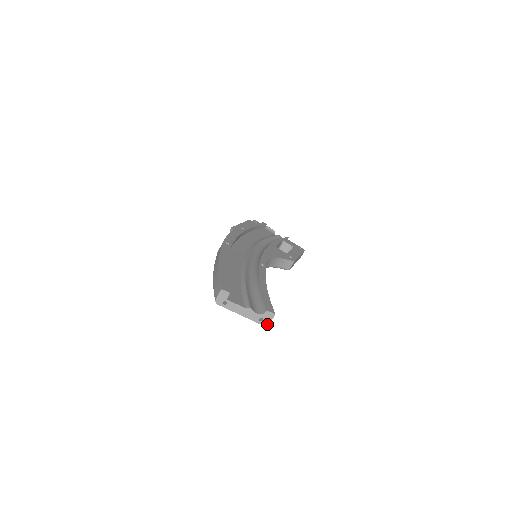
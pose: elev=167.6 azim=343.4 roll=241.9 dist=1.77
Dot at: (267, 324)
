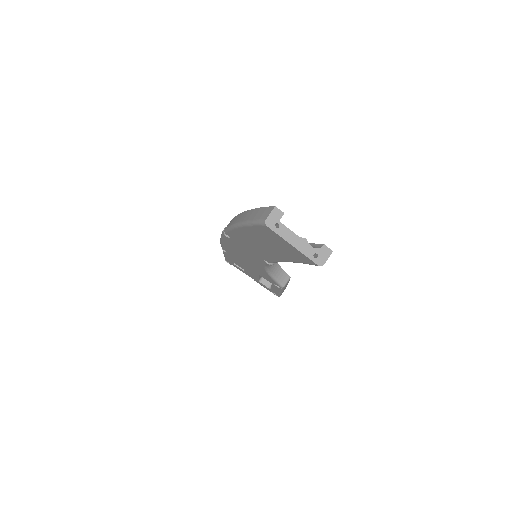
Dot at: (322, 263)
